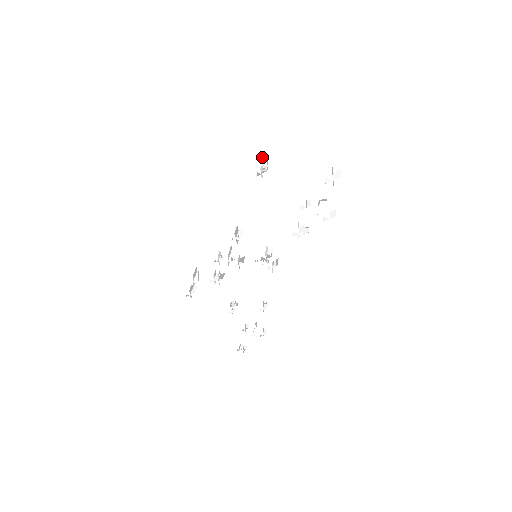
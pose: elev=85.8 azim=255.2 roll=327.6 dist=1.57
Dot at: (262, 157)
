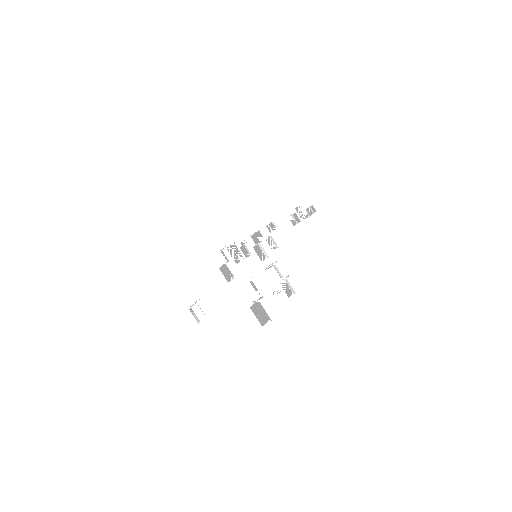
Dot at: (188, 314)
